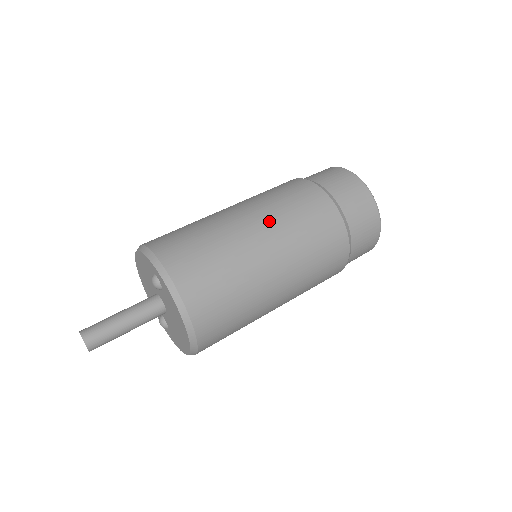
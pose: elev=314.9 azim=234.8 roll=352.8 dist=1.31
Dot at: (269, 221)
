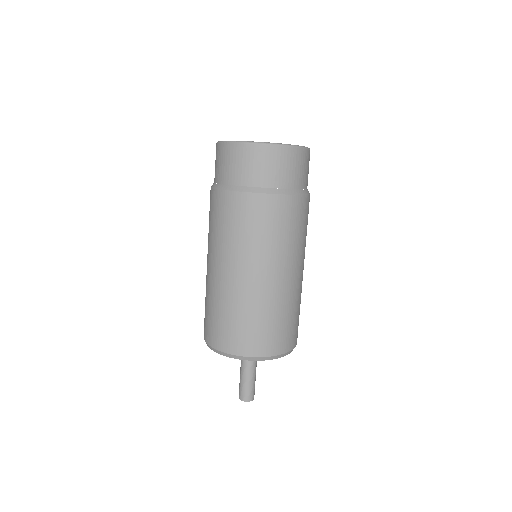
Dot at: (280, 262)
